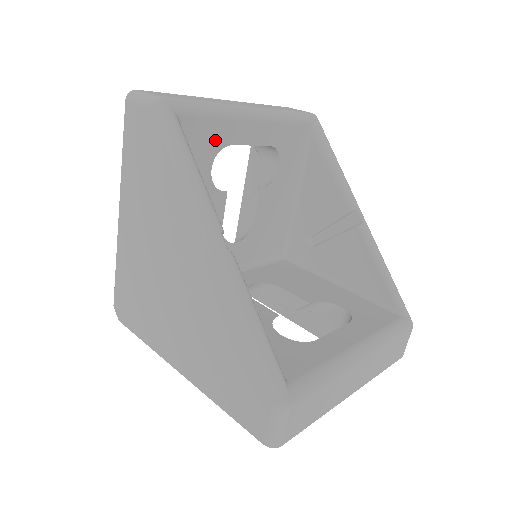
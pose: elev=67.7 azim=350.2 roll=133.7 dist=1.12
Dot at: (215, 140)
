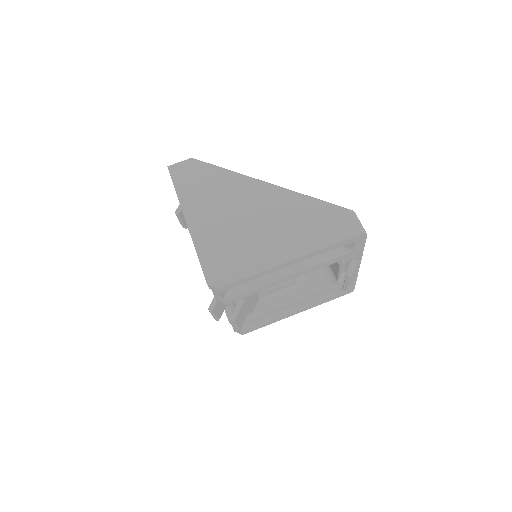
Dot at: occluded
